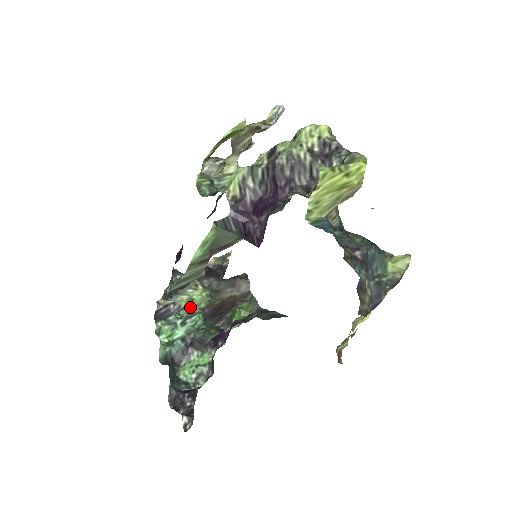
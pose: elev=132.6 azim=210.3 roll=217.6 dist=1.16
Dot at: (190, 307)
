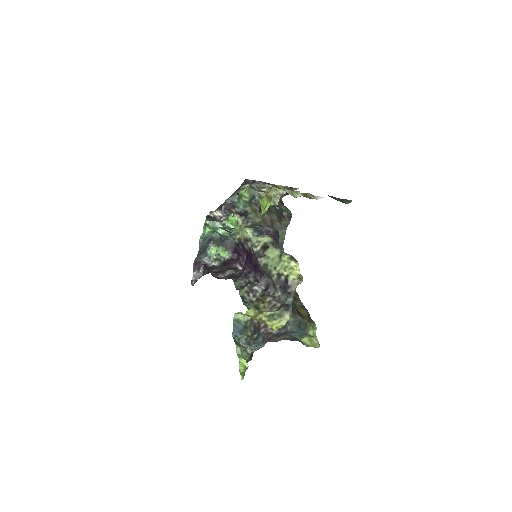
Dot at: occluded
